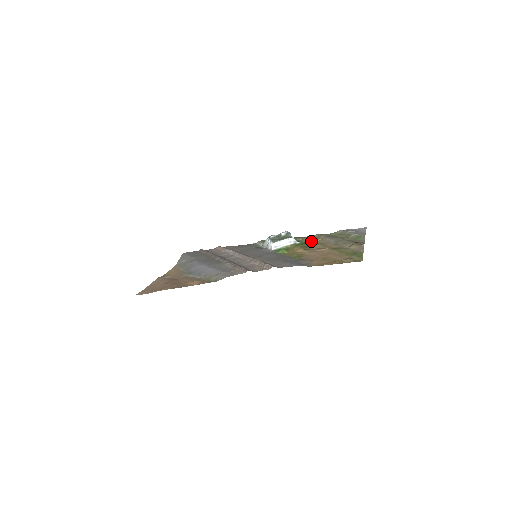
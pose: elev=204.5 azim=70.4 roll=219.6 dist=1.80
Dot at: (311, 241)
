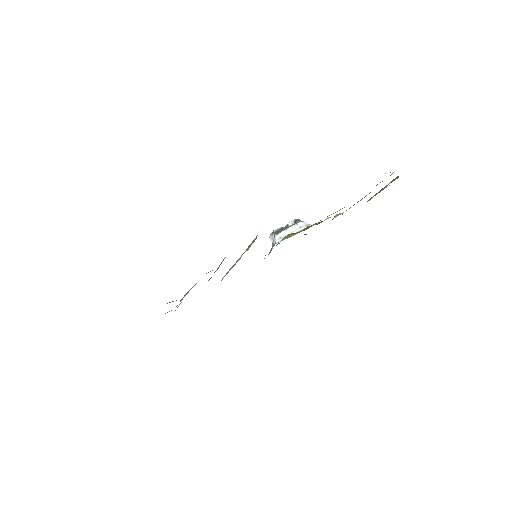
Dot at: occluded
